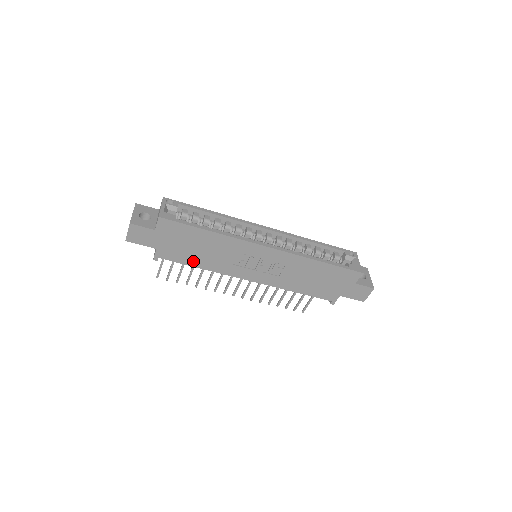
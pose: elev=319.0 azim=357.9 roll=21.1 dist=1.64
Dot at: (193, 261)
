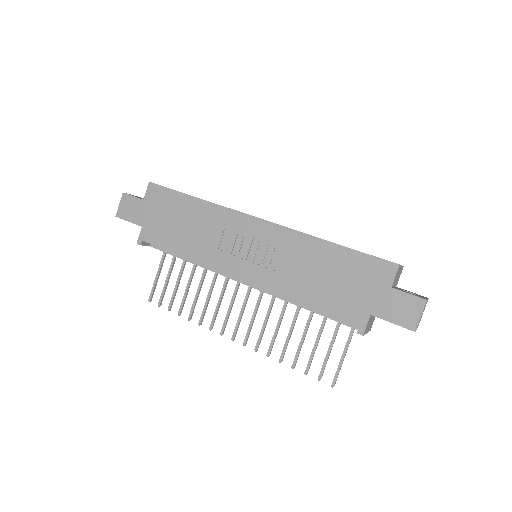
Dot at: (176, 245)
